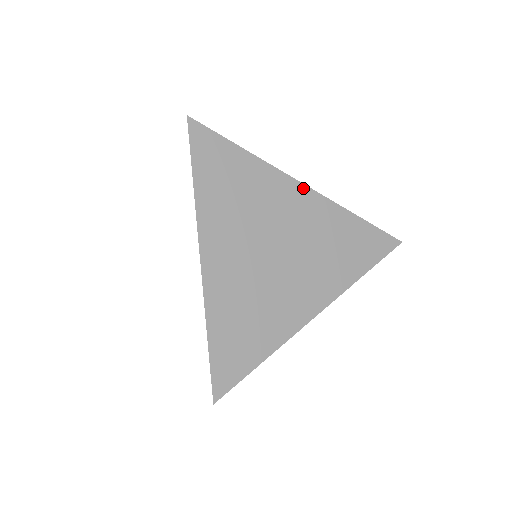
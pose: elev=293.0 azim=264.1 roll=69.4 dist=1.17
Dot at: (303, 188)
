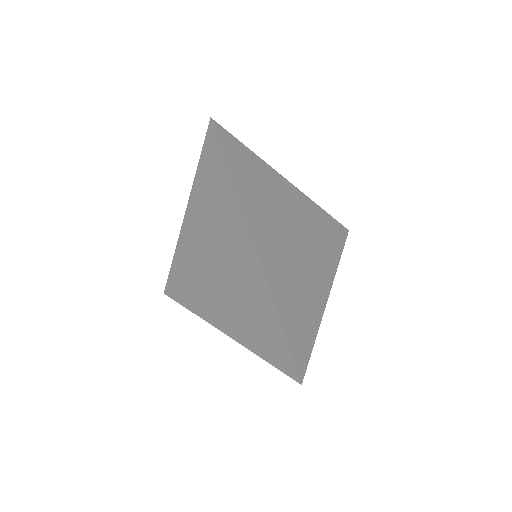
Dot at: (292, 187)
